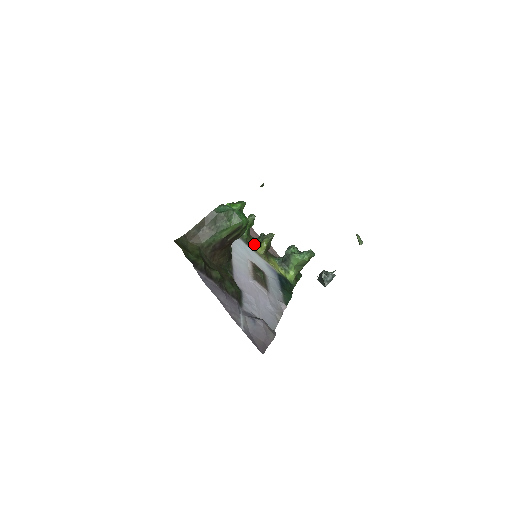
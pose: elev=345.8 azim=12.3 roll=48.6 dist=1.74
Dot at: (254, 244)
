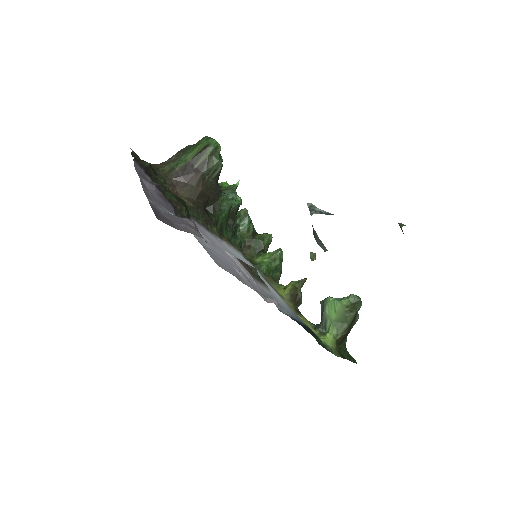
Dot at: (276, 285)
